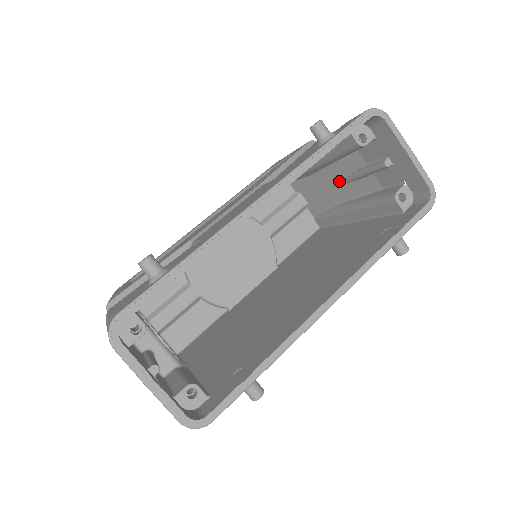
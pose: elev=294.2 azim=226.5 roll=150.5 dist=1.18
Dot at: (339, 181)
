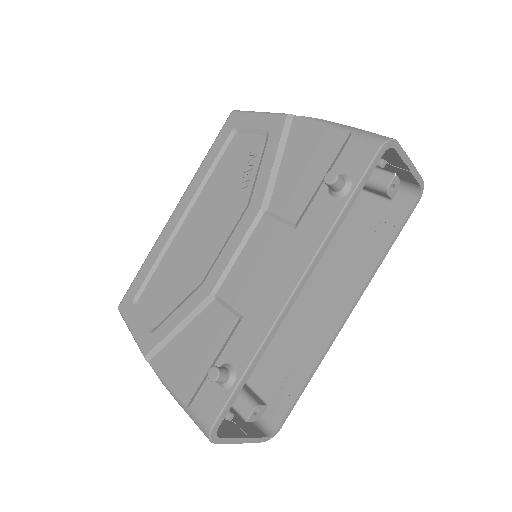
Dot at: occluded
